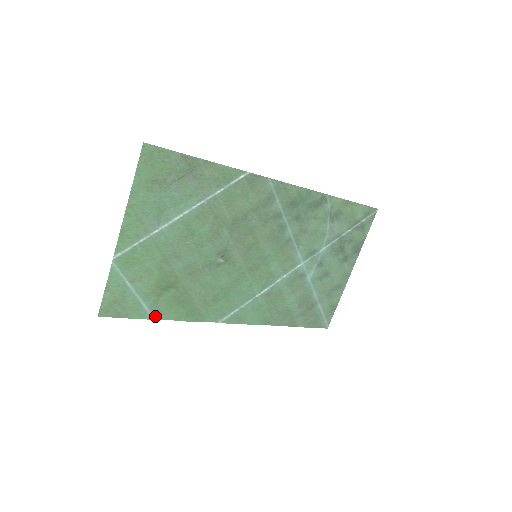
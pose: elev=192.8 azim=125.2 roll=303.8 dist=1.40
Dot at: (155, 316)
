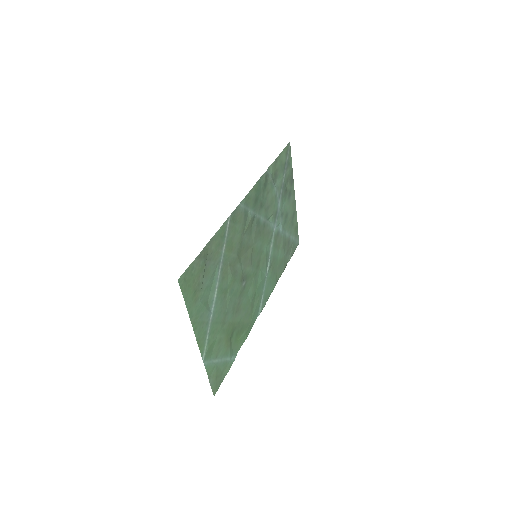
Dot at: (234, 356)
